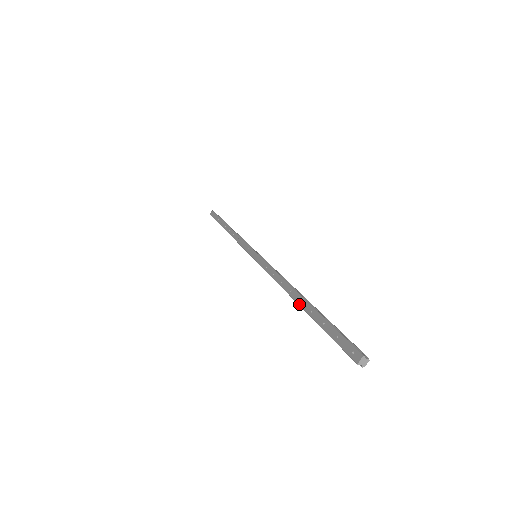
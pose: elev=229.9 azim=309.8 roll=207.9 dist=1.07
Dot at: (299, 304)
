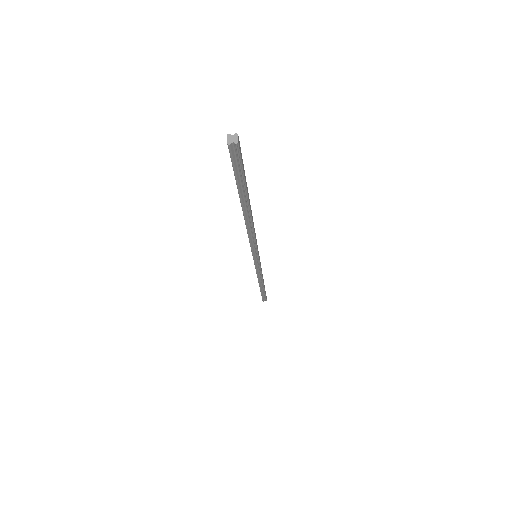
Dot at: occluded
